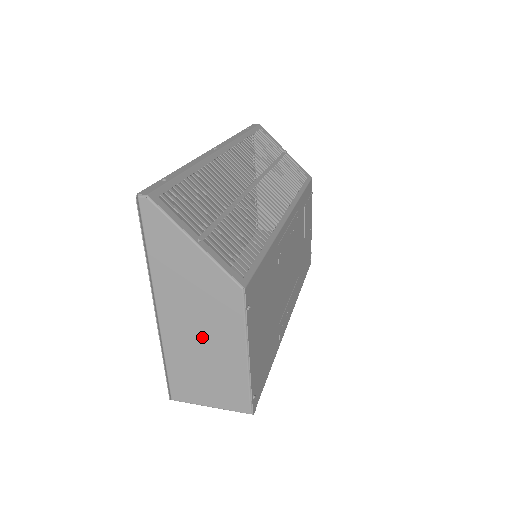
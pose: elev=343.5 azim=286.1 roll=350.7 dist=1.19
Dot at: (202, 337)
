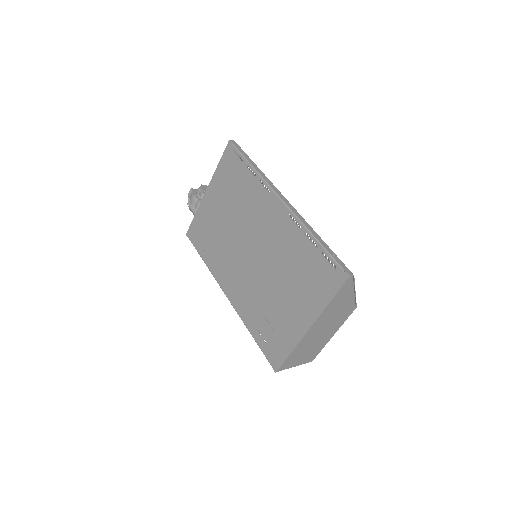
Dot at: (320, 334)
